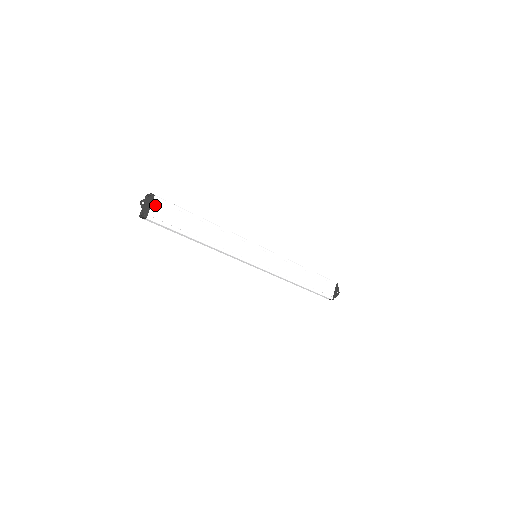
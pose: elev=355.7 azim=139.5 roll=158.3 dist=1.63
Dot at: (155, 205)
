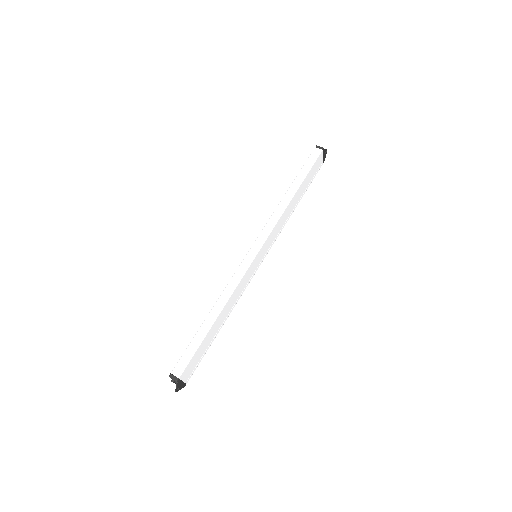
Dot at: (184, 377)
